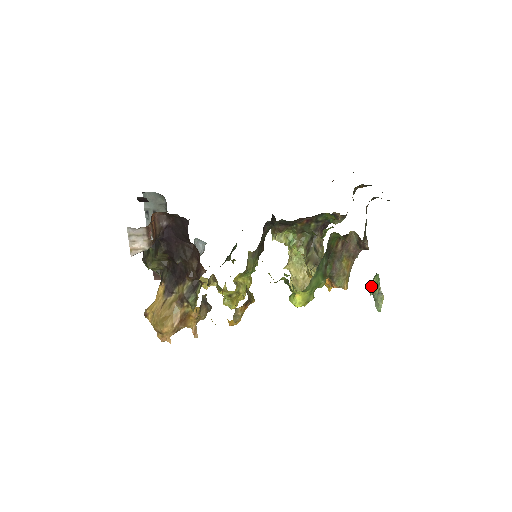
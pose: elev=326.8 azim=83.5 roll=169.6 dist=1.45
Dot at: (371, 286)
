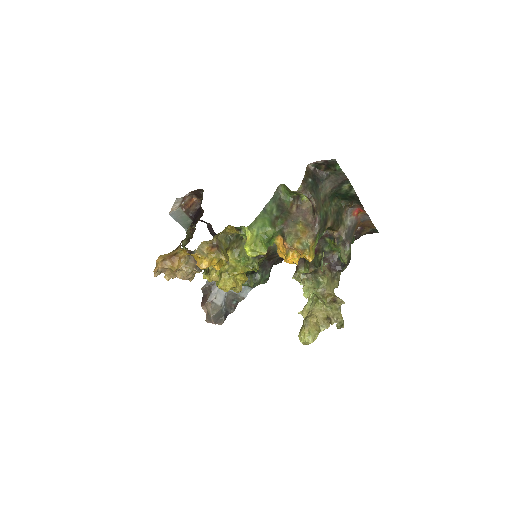
Dot at: occluded
